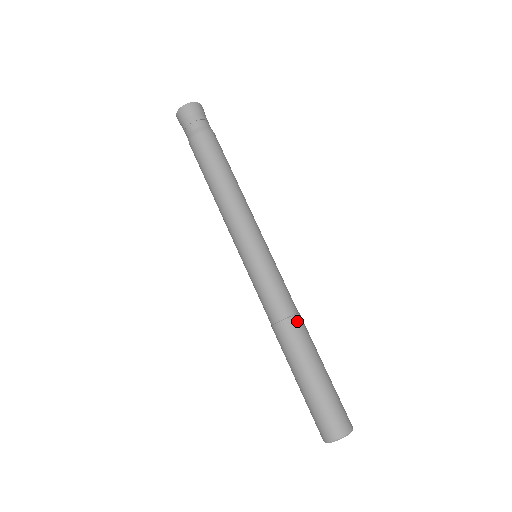
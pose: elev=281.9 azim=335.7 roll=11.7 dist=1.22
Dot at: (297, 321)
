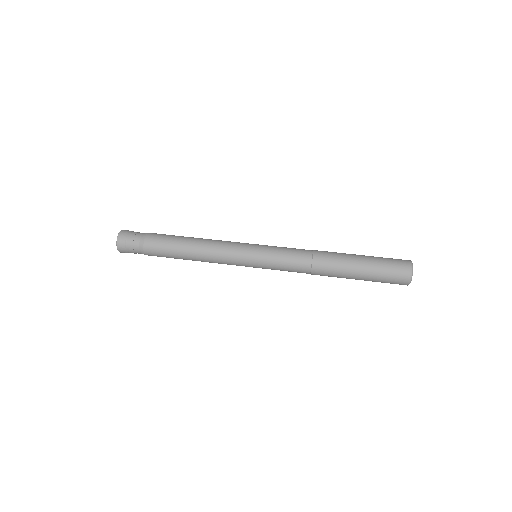
Dot at: (318, 251)
